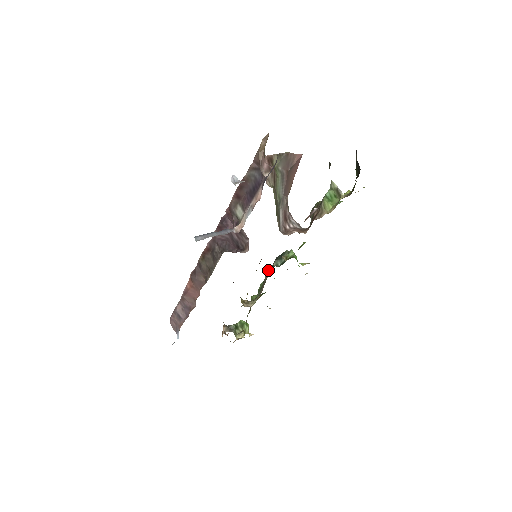
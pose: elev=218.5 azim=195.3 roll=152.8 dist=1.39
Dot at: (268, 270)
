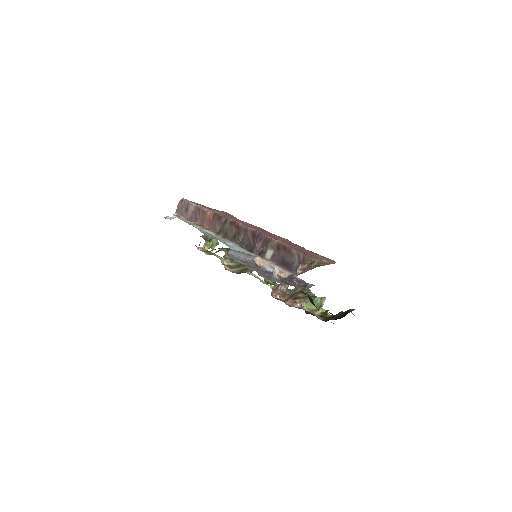
Dot at: occluded
